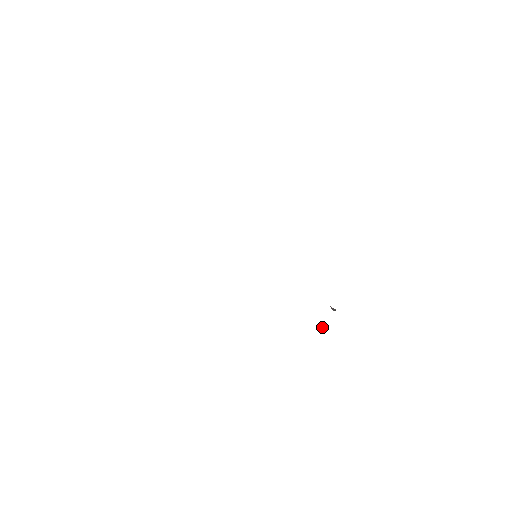
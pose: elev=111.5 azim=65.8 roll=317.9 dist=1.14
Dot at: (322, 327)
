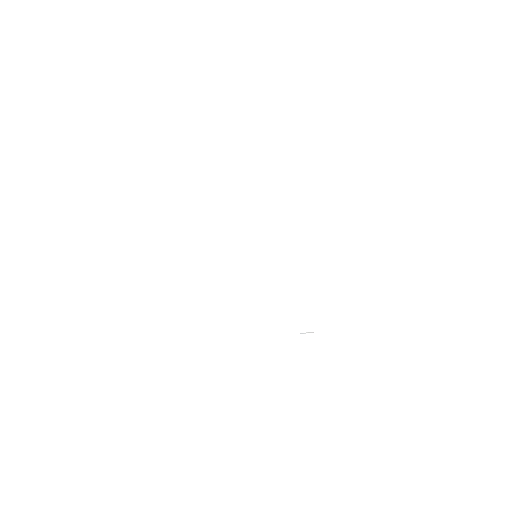
Dot at: occluded
